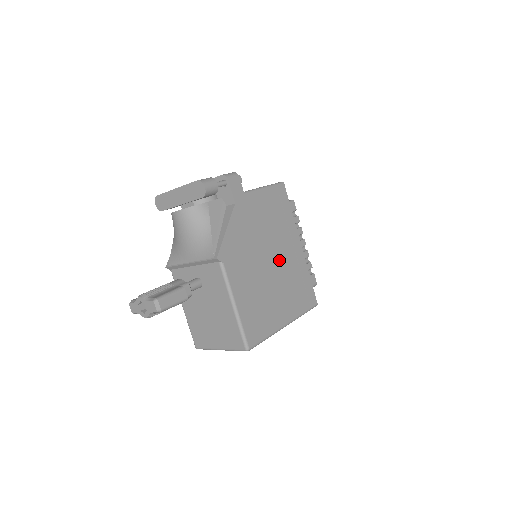
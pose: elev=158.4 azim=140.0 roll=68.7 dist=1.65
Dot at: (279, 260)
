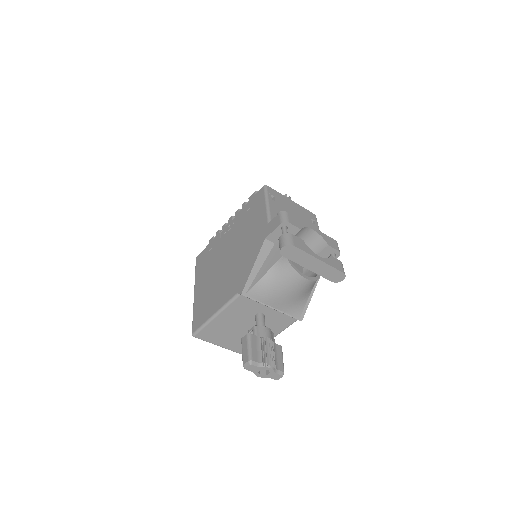
Dot at: occluded
